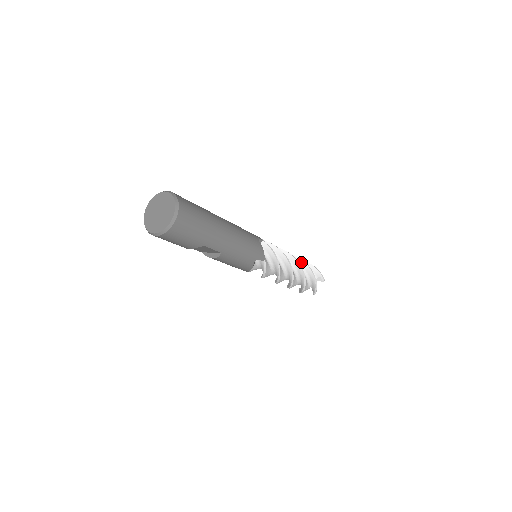
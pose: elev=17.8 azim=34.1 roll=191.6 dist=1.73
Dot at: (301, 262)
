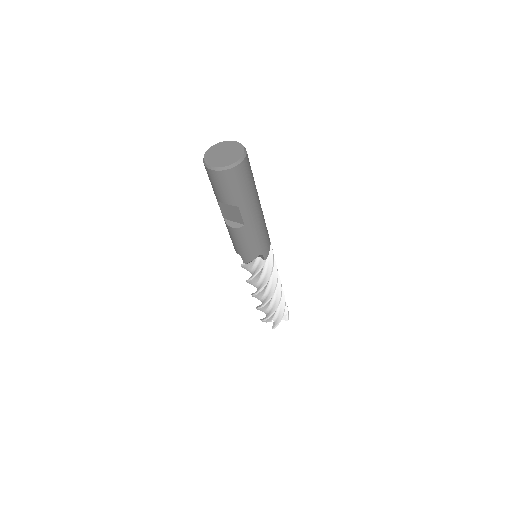
Dot at: occluded
